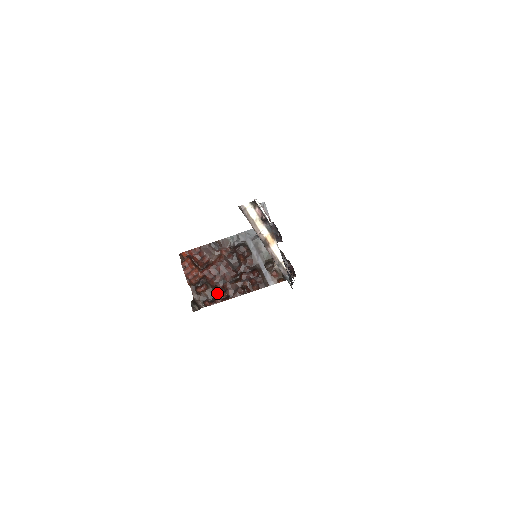
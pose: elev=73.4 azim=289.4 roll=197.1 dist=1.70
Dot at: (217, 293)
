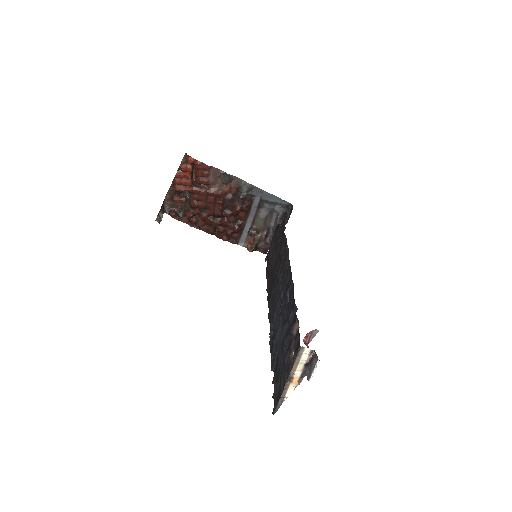
Dot at: (190, 215)
